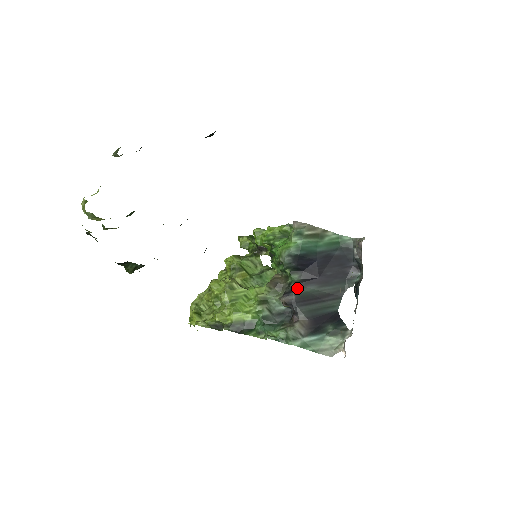
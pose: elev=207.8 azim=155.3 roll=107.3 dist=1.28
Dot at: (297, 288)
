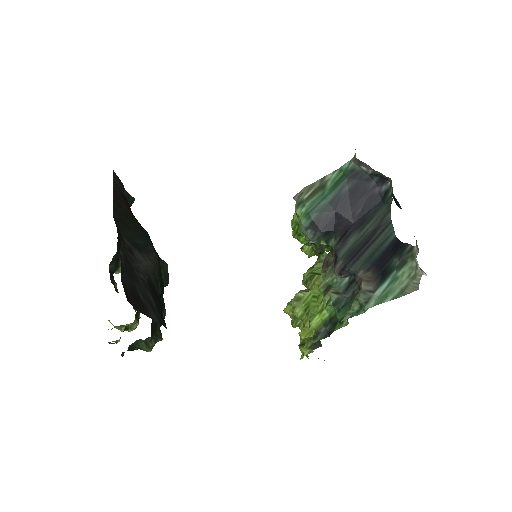
Dot at: (339, 251)
